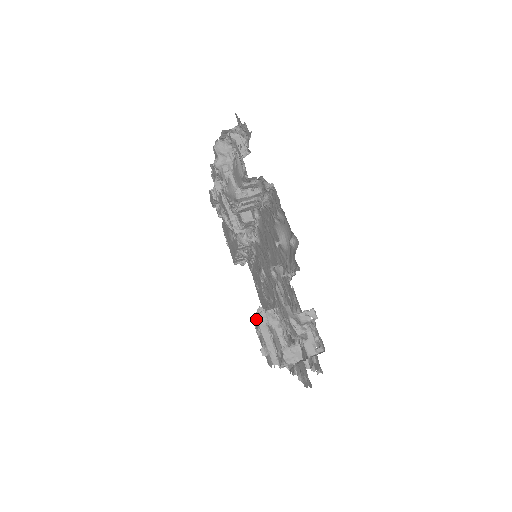
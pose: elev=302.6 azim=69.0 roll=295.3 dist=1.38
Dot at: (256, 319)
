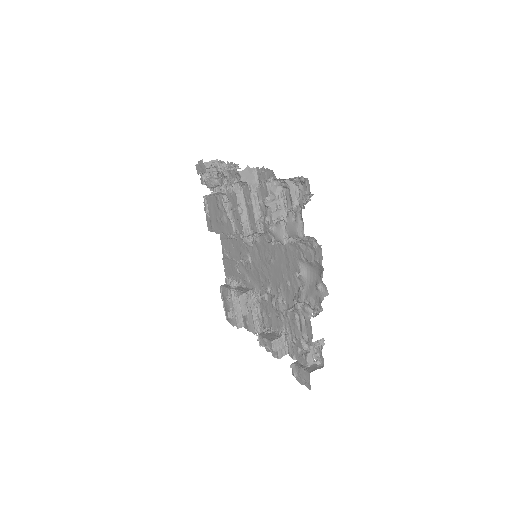
Dot at: (228, 289)
